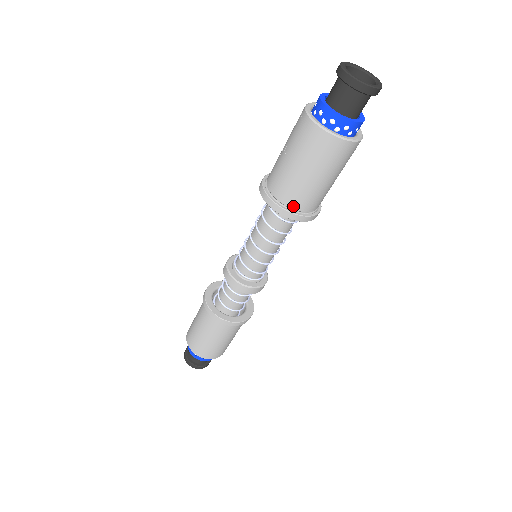
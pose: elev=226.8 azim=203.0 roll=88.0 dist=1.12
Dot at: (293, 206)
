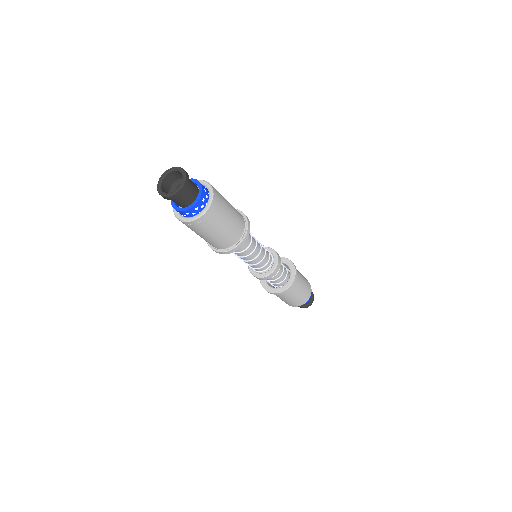
Dot at: (228, 246)
